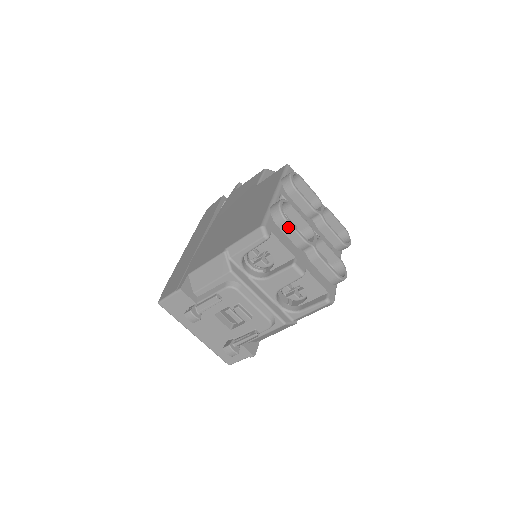
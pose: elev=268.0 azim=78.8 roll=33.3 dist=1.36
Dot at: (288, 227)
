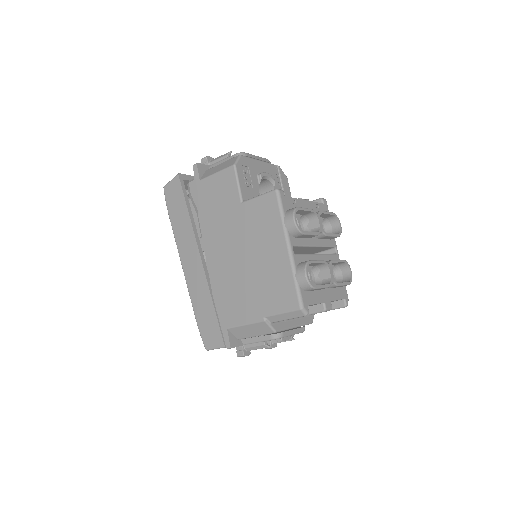
Dot at: (316, 289)
